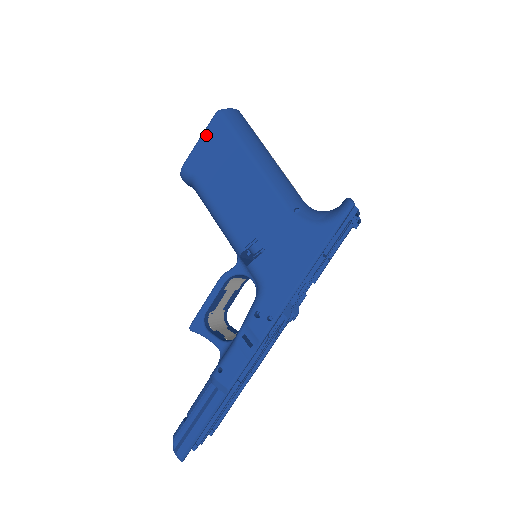
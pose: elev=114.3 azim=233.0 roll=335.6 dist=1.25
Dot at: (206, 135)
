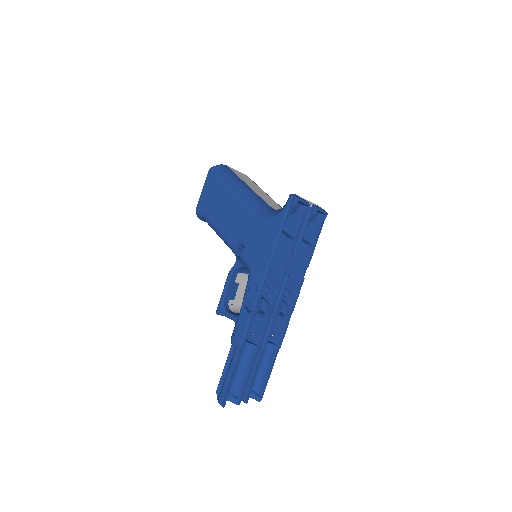
Dot at: (205, 186)
